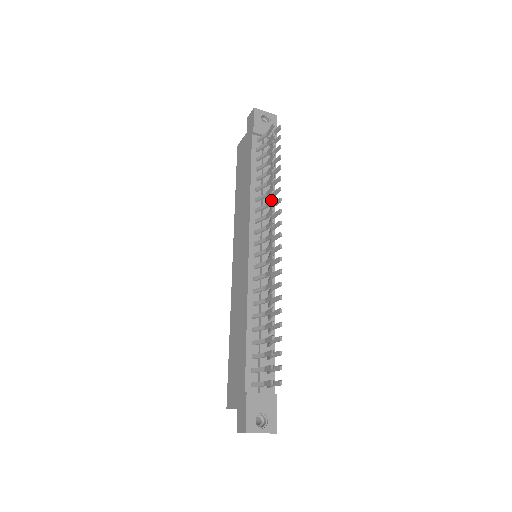
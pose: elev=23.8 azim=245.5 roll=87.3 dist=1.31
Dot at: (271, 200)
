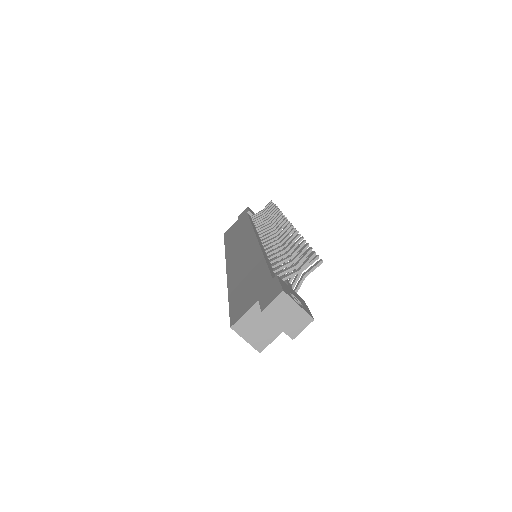
Dot at: (278, 214)
